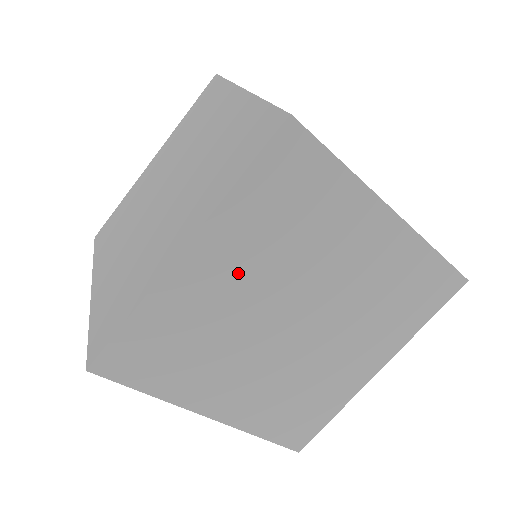
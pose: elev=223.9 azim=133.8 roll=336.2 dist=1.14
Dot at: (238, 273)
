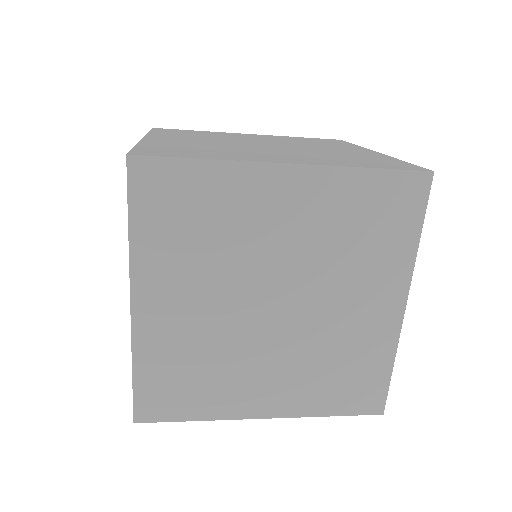
Dot at: (189, 294)
